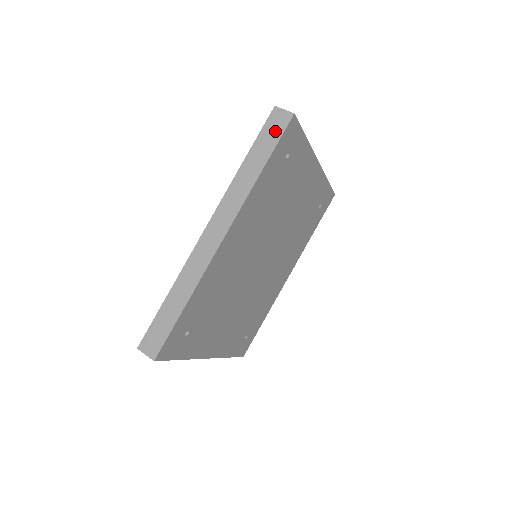
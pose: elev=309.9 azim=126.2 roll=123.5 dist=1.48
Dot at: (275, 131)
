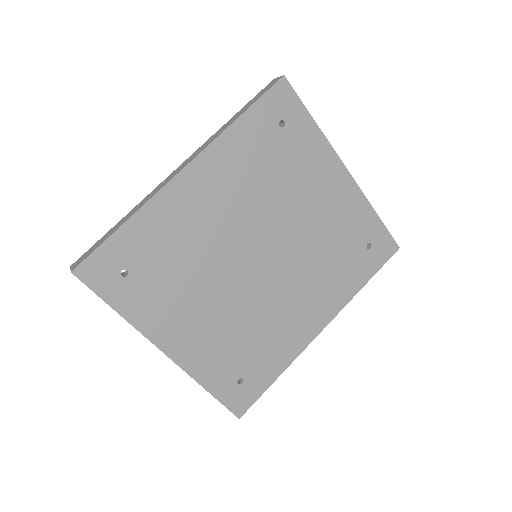
Dot at: (264, 91)
